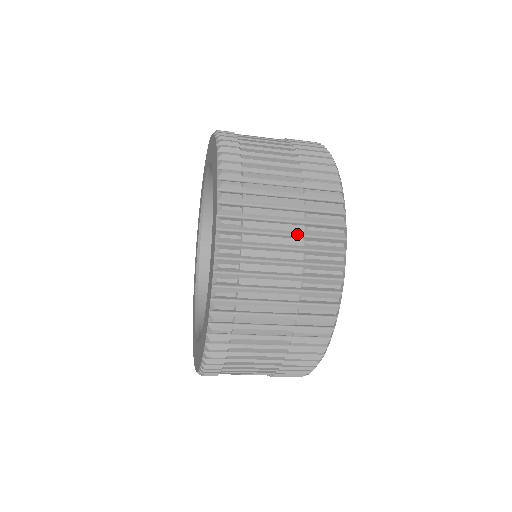
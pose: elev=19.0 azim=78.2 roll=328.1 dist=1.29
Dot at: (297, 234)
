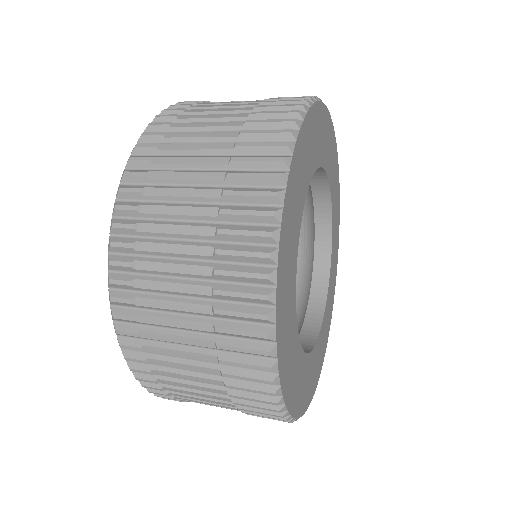
Dot at: (209, 220)
